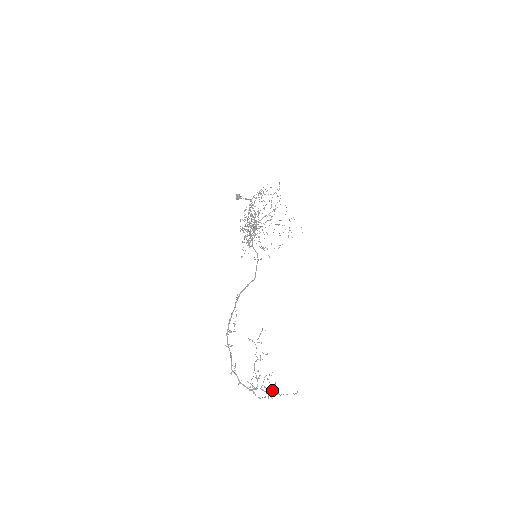
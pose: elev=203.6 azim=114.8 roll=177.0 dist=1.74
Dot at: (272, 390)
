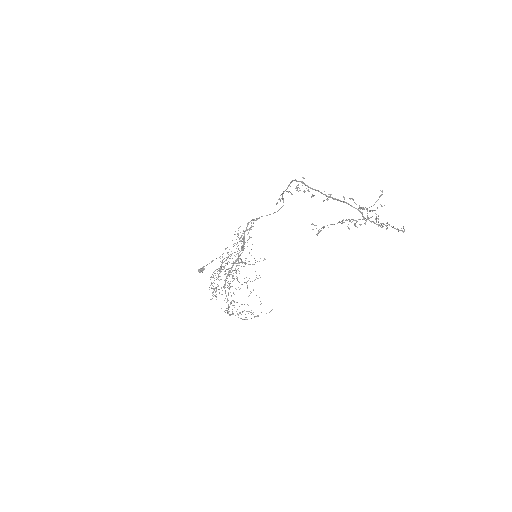
Dot at: (381, 191)
